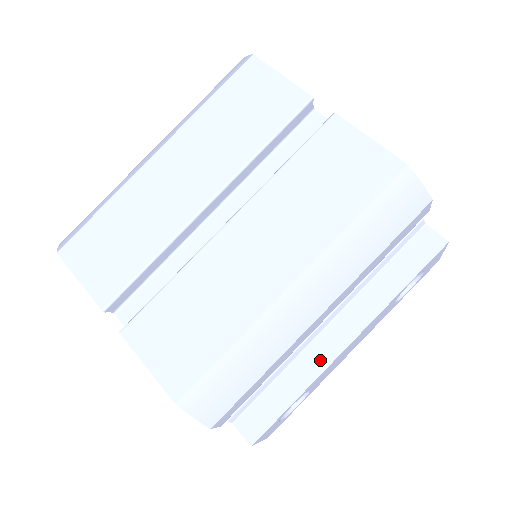
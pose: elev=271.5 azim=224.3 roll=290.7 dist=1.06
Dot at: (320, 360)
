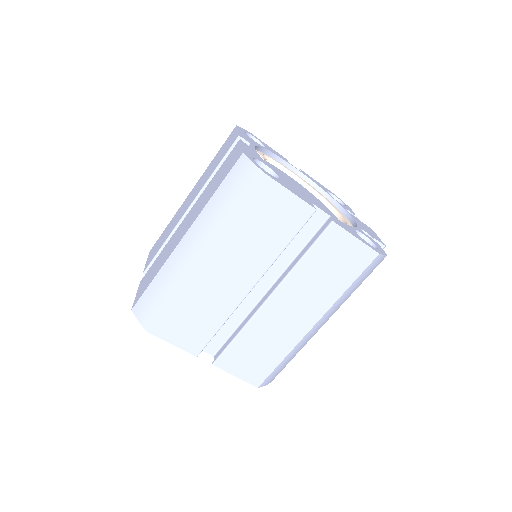
Dot at: occluded
